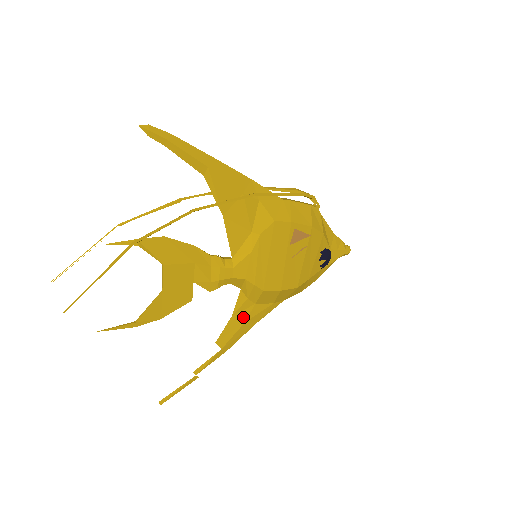
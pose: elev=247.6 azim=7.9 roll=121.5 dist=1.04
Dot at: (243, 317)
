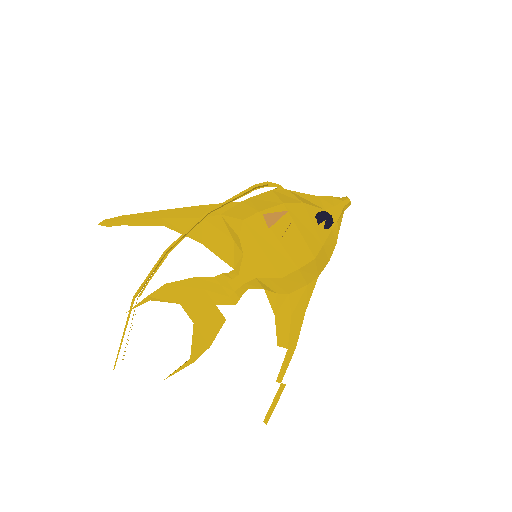
Dot at: (286, 311)
